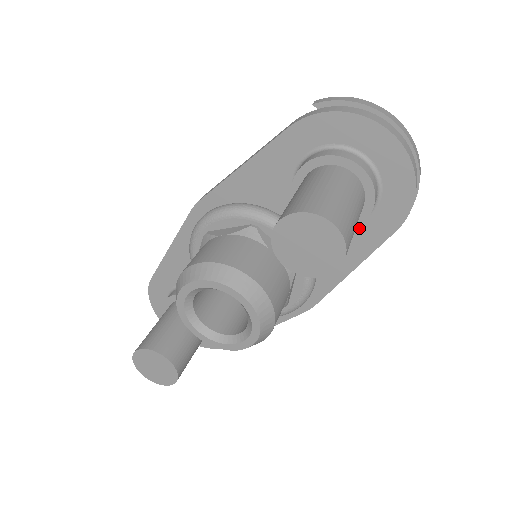
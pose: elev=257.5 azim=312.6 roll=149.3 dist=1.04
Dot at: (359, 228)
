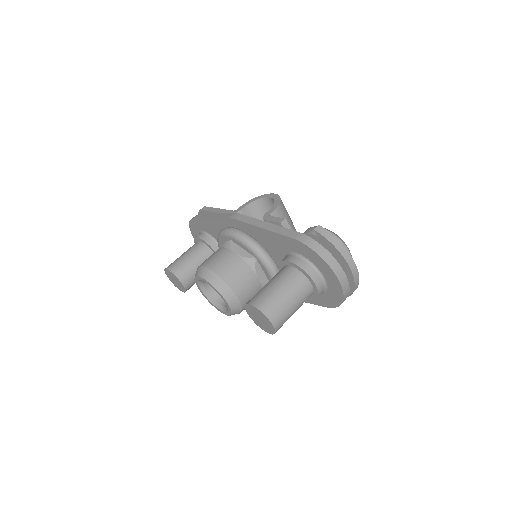
Dot at: occluded
